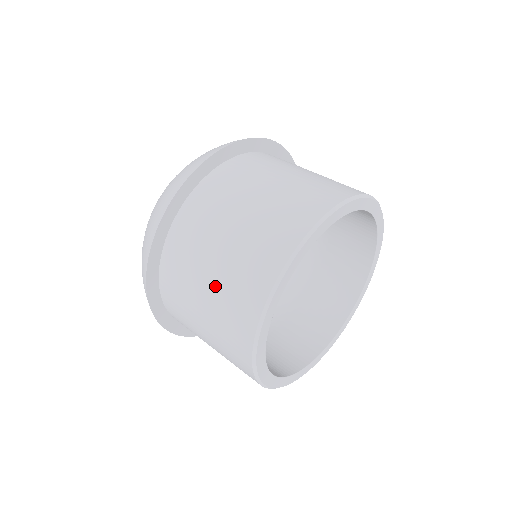
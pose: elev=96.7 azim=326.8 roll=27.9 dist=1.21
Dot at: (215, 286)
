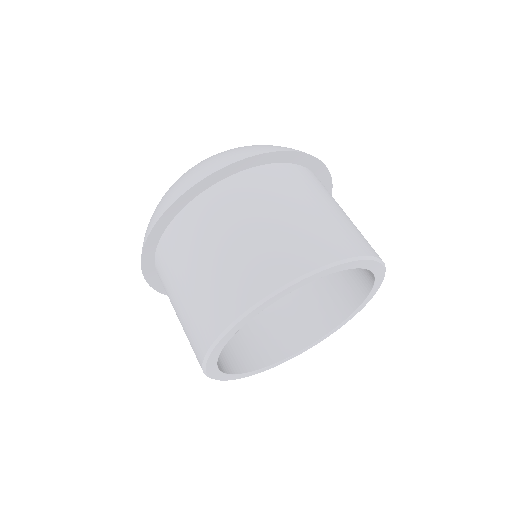
Dot at: (247, 242)
